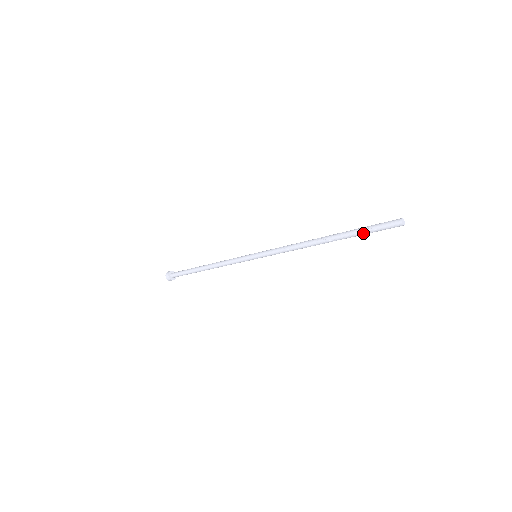
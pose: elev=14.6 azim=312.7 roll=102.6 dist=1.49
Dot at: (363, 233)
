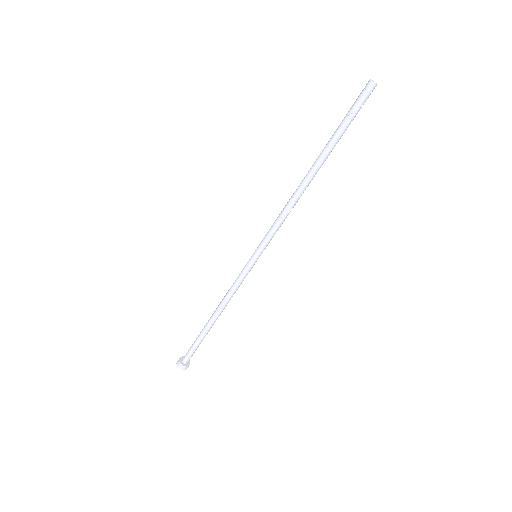
Dot at: (344, 128)
